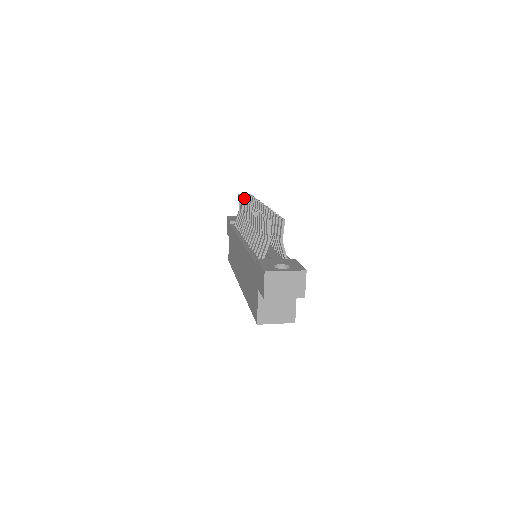
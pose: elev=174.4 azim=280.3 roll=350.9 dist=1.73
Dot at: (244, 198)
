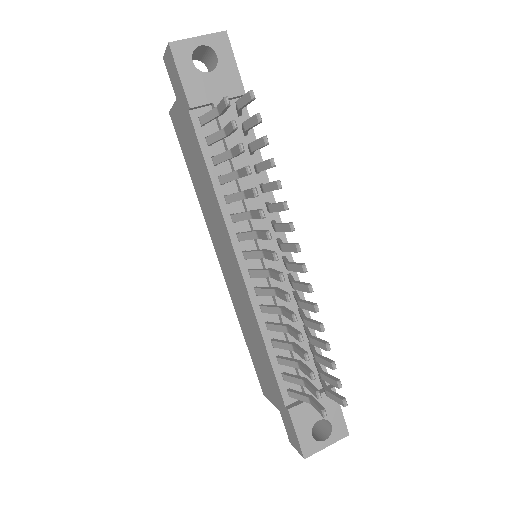
Dot at: (251, 173)
